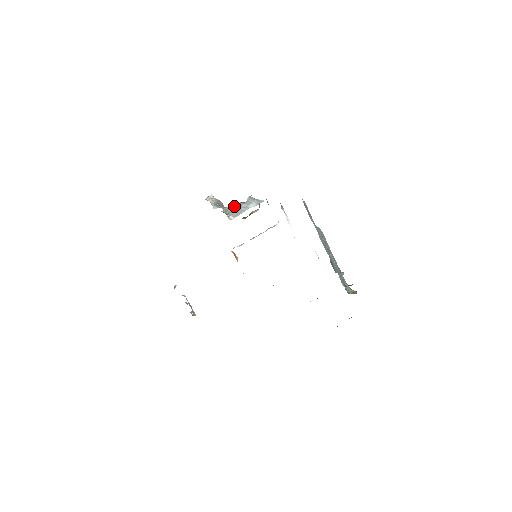
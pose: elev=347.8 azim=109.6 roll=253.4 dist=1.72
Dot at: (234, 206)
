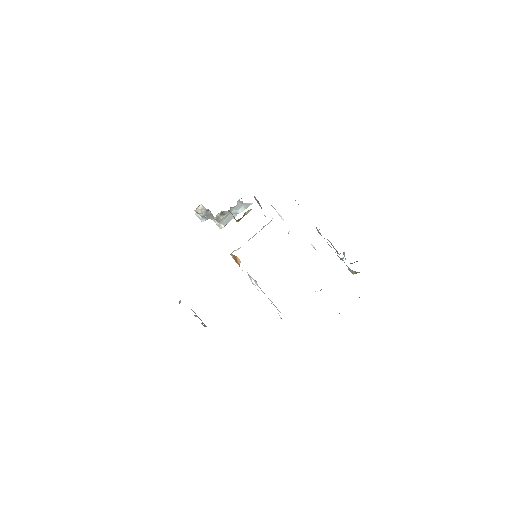
Dot at: (225, 212)
